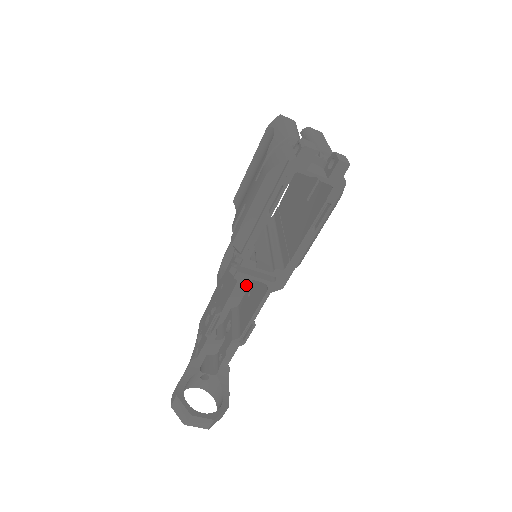
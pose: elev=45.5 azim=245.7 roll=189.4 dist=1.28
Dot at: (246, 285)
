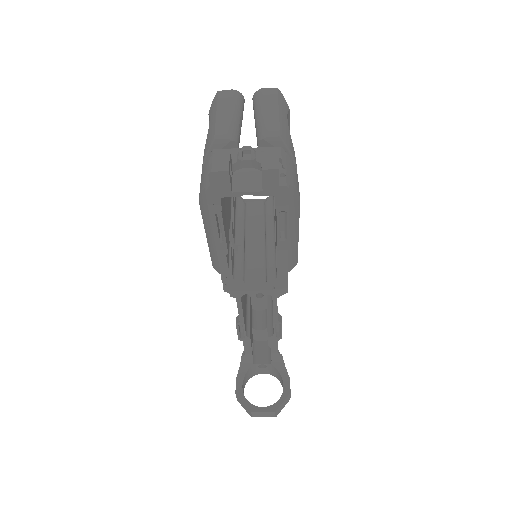
Dot at: occluded
